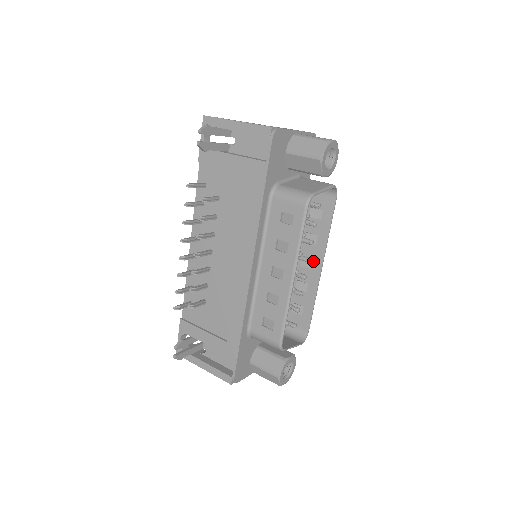
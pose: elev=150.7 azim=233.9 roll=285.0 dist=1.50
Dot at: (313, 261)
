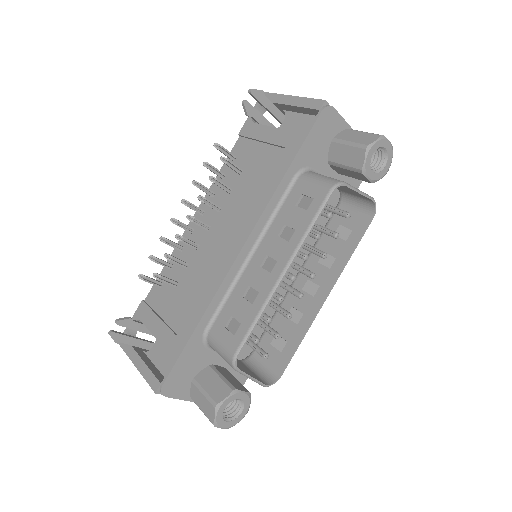
Dot at: (319, 287)
